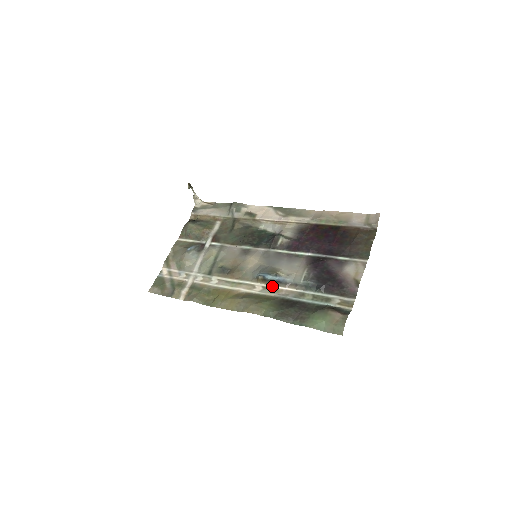
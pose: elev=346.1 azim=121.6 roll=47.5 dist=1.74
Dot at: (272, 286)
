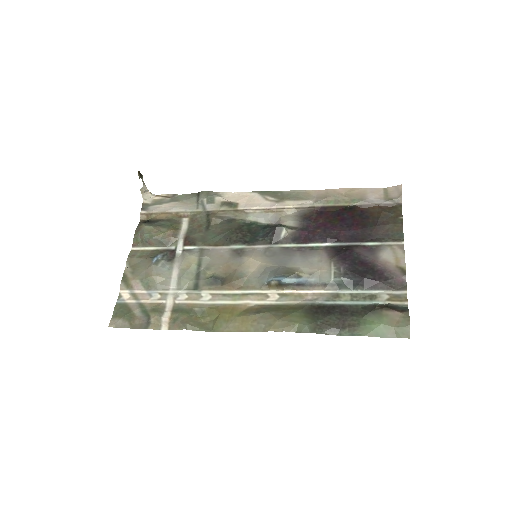
Dot at: (292, 291)
